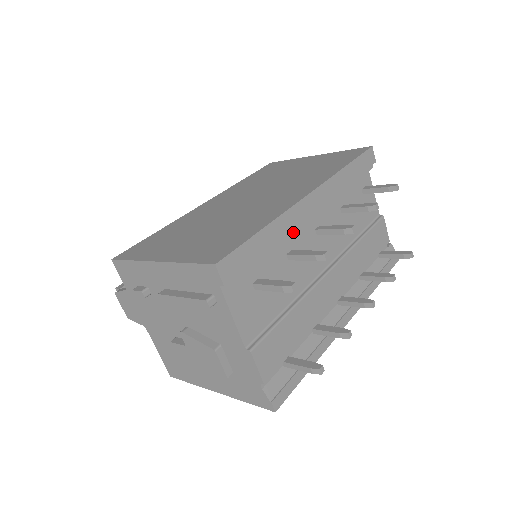
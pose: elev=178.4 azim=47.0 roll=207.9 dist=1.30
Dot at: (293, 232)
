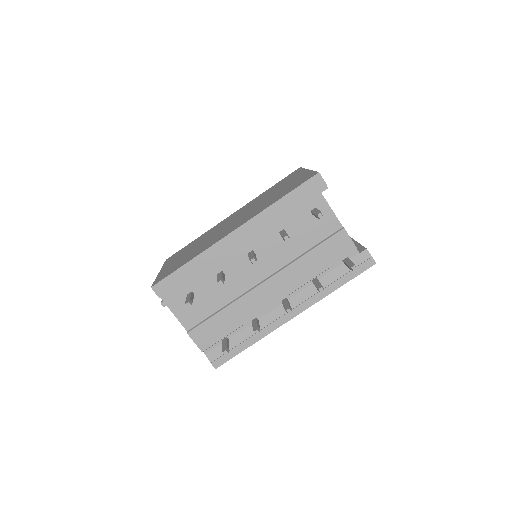
Dot at: (223, 259)
